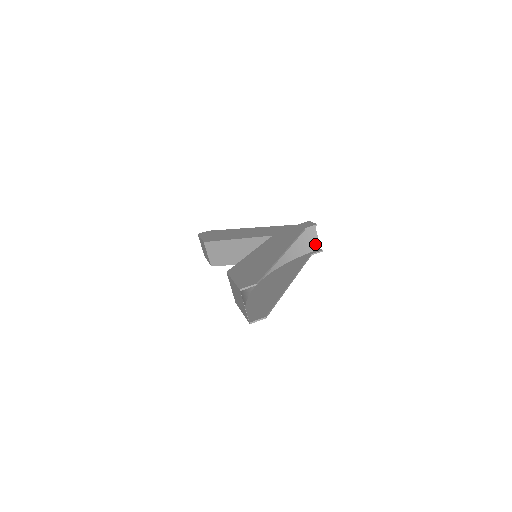
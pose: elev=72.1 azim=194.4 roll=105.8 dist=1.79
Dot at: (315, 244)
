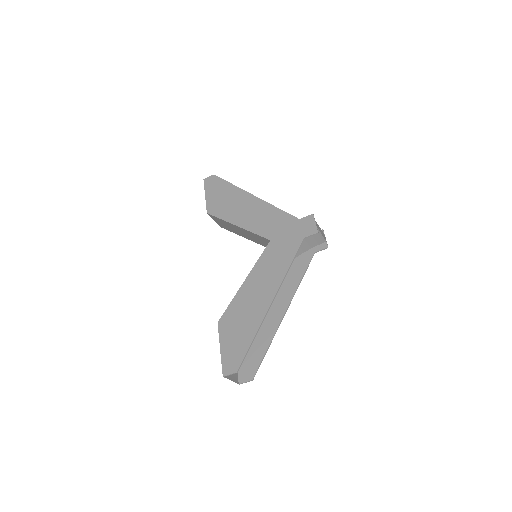
Dot at: (319, 240)
